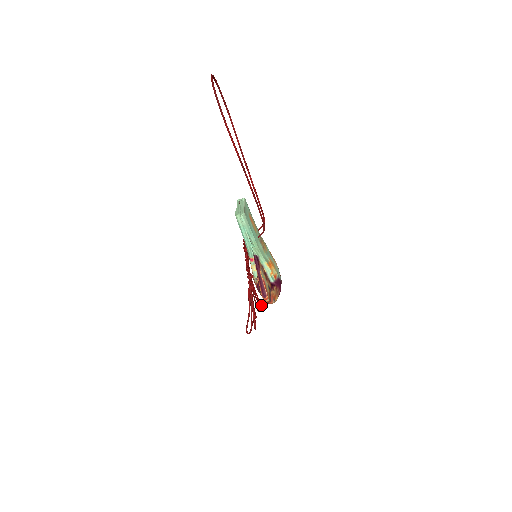
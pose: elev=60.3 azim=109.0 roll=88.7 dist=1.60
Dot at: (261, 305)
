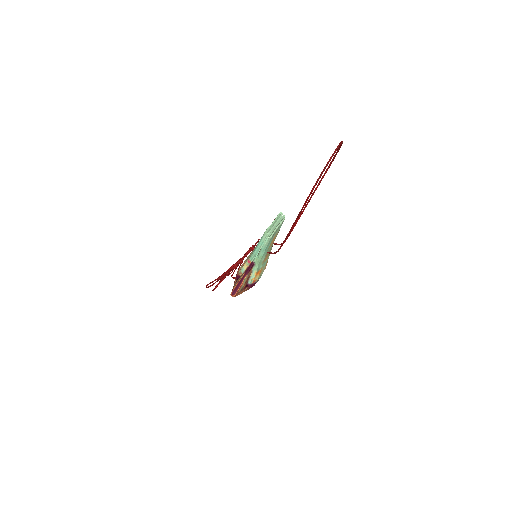
Dot at: (232, 277)
